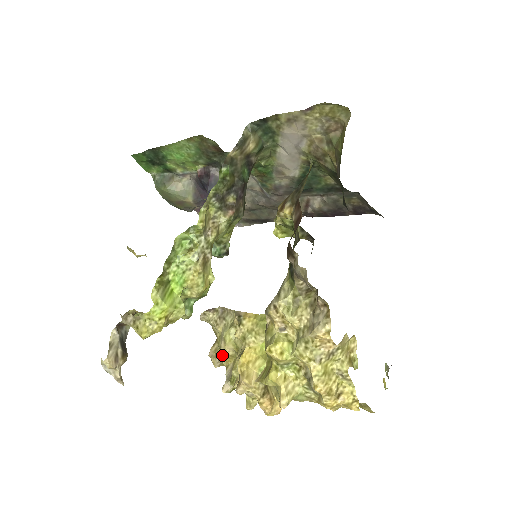
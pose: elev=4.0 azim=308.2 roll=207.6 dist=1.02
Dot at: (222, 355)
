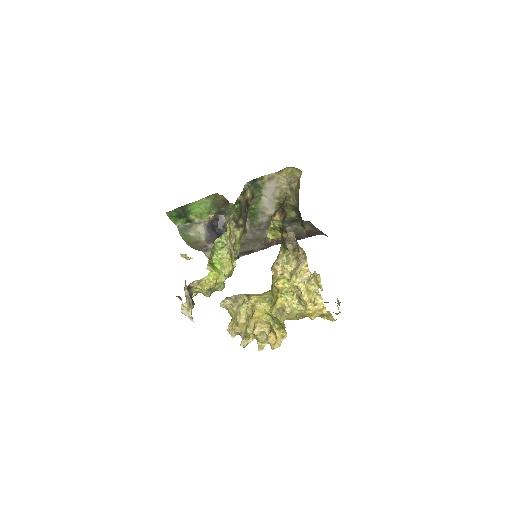
Dot at: (237, 326)
